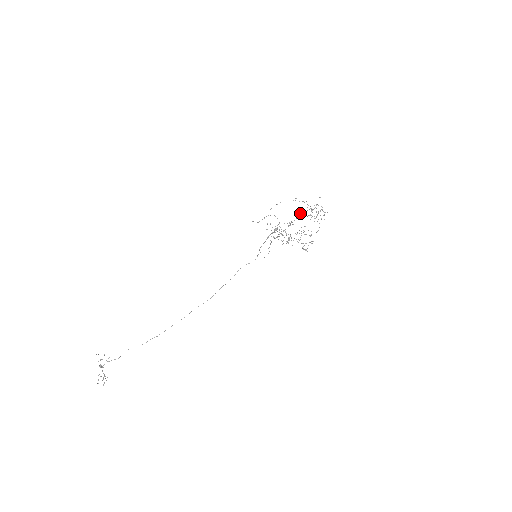
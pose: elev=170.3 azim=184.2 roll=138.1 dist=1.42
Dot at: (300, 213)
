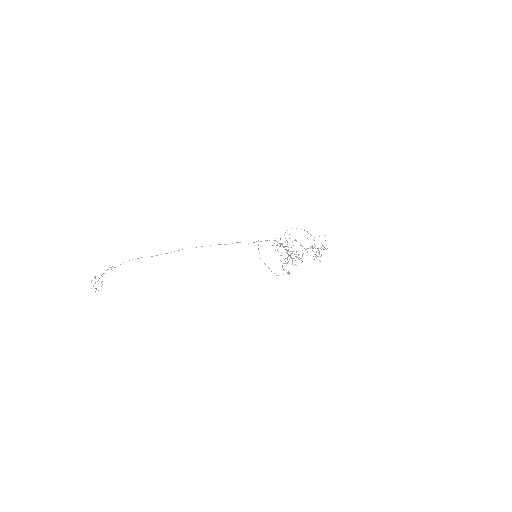
Dot at: (308, 248)
